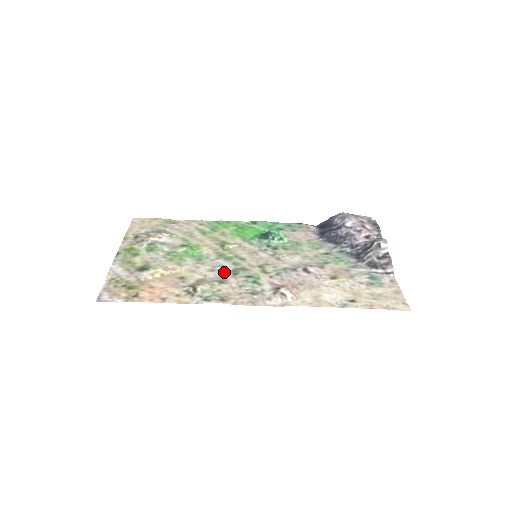
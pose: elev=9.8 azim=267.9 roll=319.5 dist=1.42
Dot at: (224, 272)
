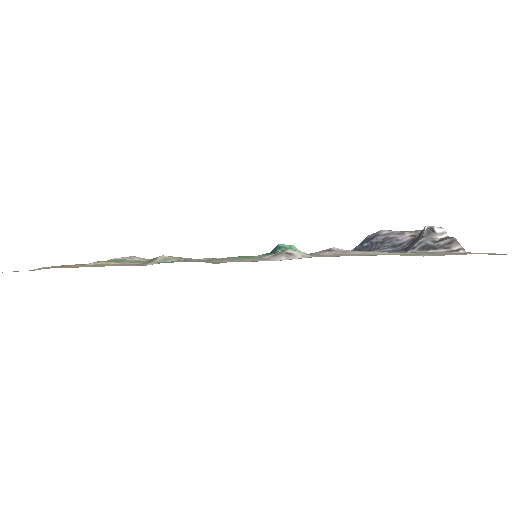
Dot at: occluded
